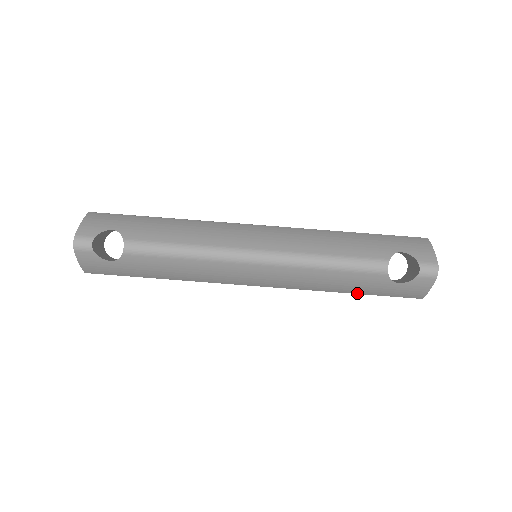
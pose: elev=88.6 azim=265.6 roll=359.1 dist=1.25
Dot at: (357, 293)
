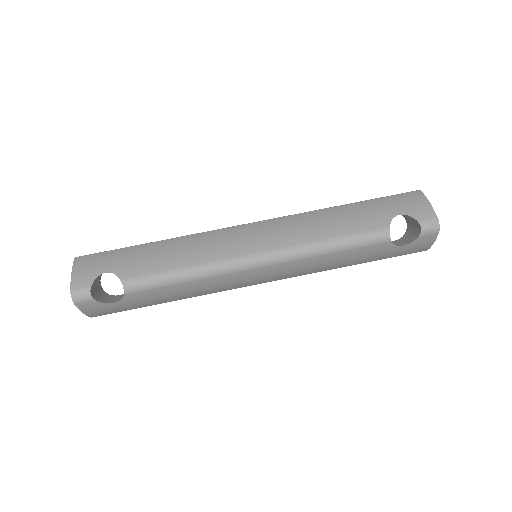
Dot at: occluded
